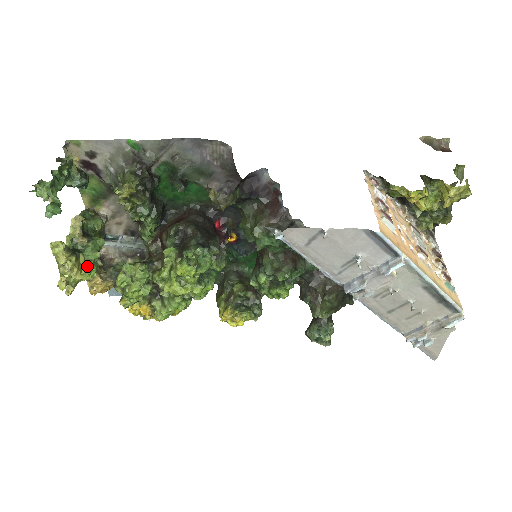
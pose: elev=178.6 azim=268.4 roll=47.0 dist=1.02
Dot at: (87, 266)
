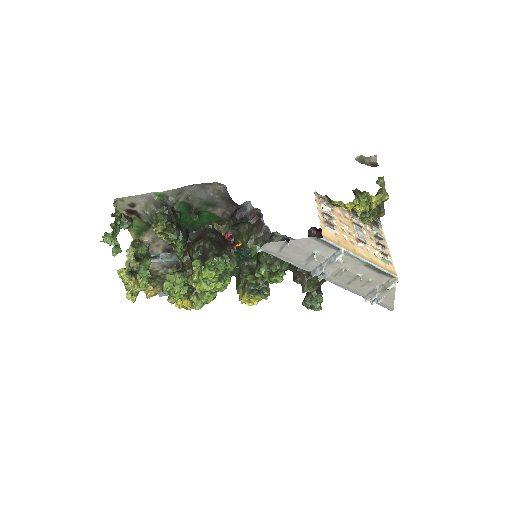
Dot at: (143, 281)
